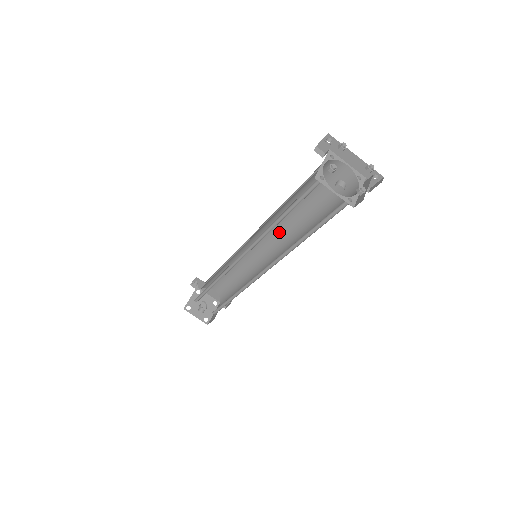
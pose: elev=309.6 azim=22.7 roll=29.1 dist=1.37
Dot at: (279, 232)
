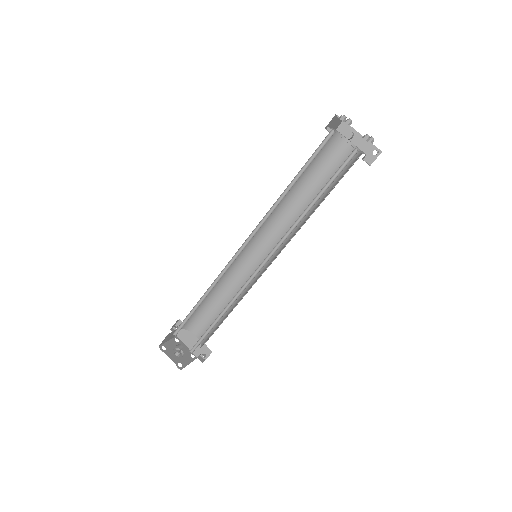
Dot at: (282, 232)
